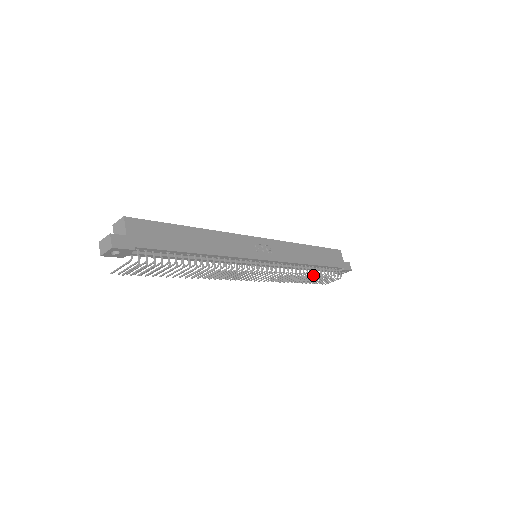
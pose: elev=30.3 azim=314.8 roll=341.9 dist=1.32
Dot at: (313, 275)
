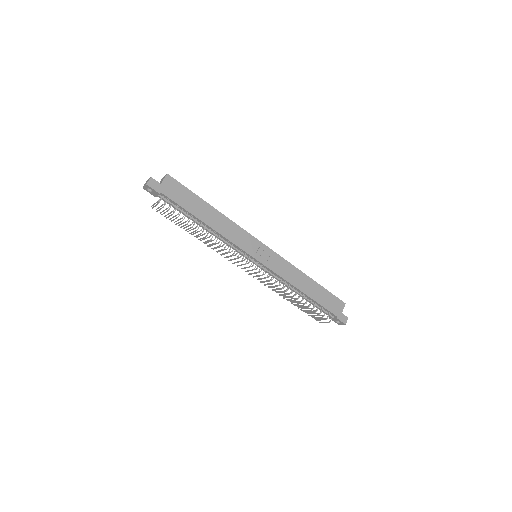
Dot at: occluded
